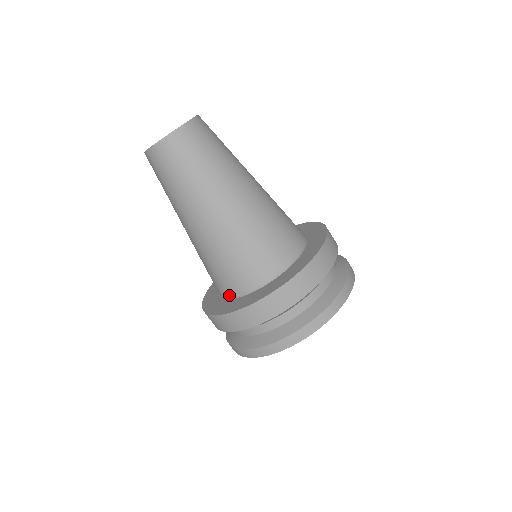
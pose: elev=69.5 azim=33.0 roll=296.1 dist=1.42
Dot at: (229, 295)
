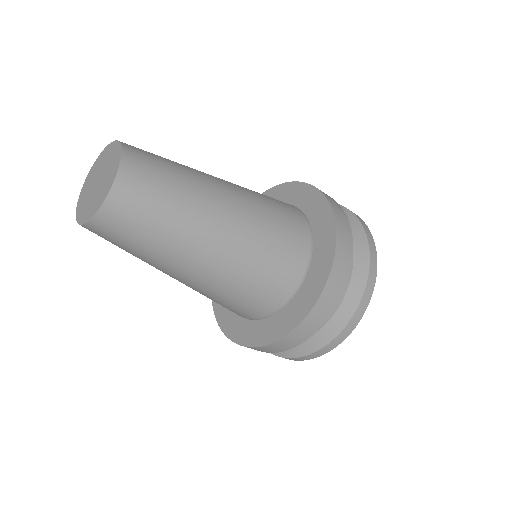
Dot at: occluded
